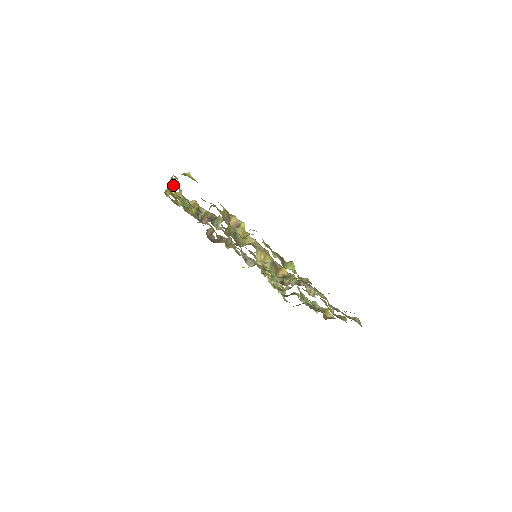
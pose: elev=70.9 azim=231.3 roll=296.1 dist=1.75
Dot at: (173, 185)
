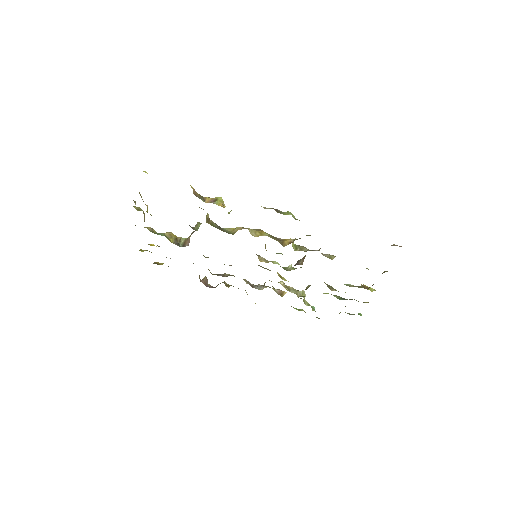
Dot at: (138, 210)
